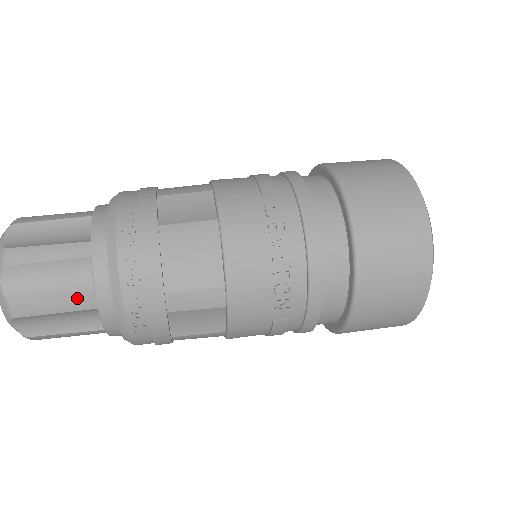
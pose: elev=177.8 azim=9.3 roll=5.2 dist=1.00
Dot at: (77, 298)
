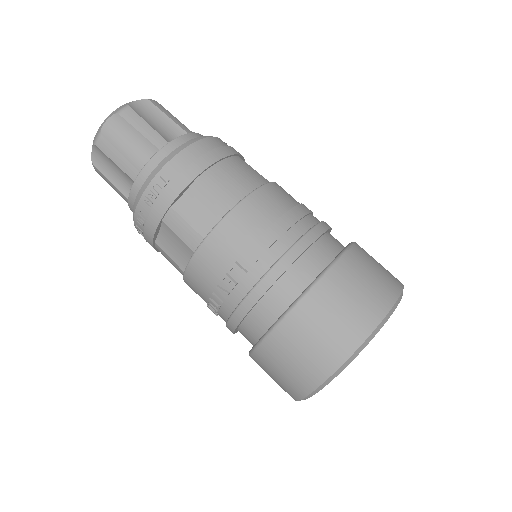
Dot at: (122, 193)
